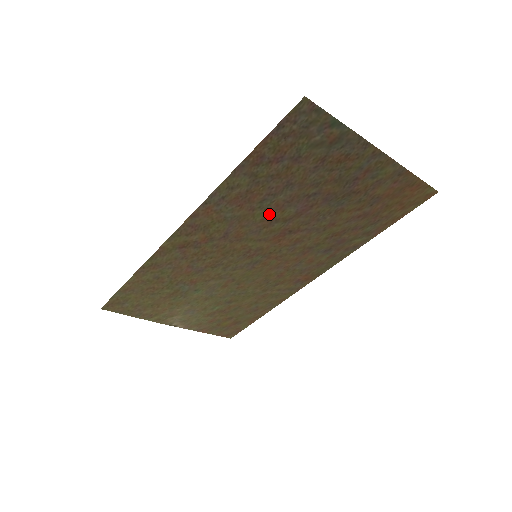
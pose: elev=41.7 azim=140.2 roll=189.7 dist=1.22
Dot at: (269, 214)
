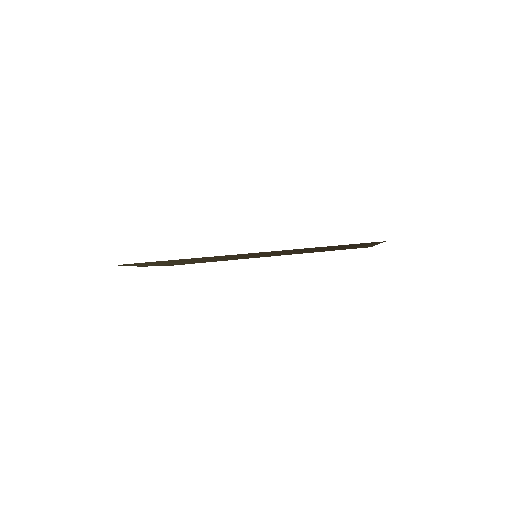
Dot at: (295, 251)
